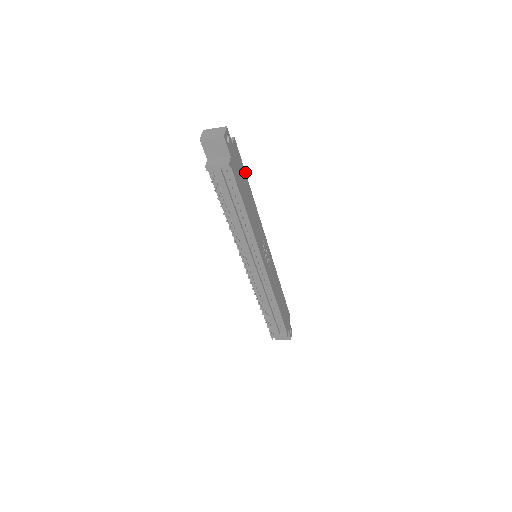
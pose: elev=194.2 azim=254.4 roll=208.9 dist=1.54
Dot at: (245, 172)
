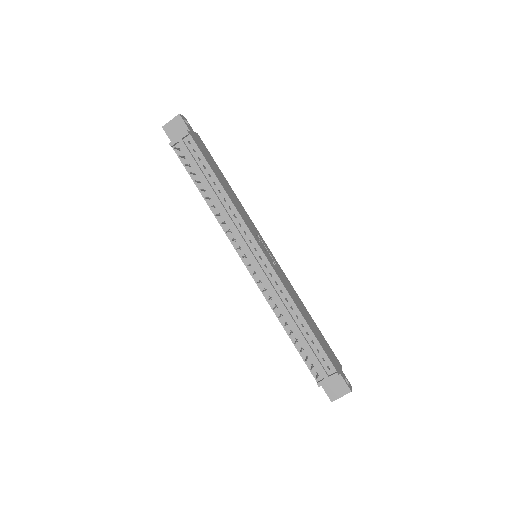
Dot at: (217, 166)
